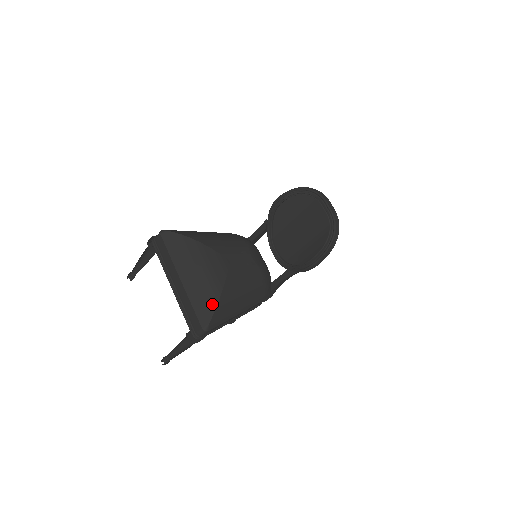
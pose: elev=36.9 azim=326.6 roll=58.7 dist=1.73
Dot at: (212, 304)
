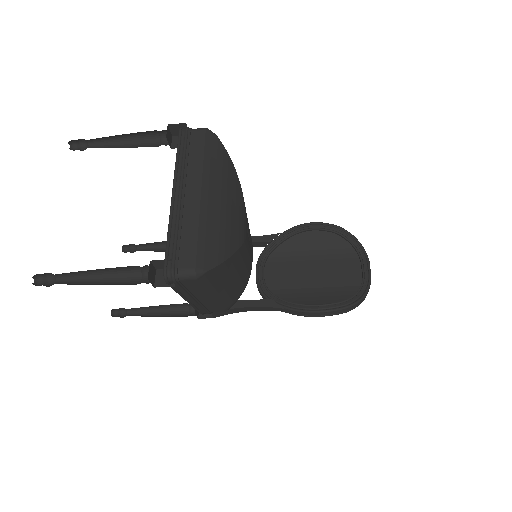
Dot at: (223, 252)
